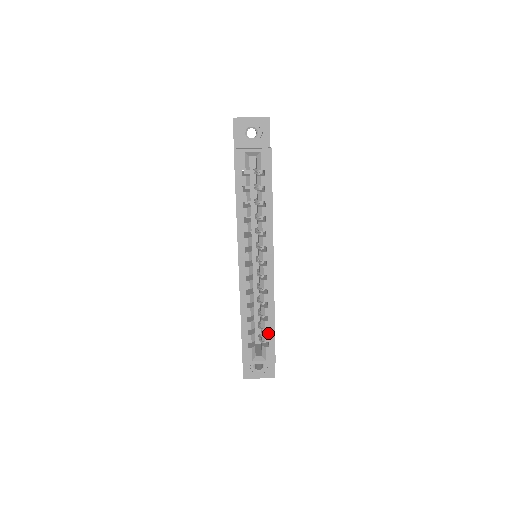
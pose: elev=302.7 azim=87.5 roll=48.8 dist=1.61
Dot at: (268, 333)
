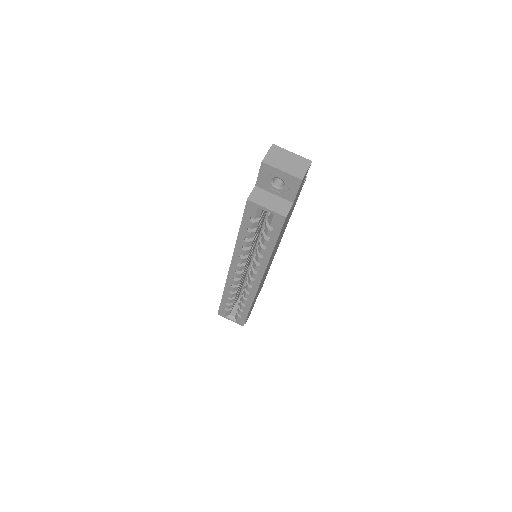
Dot at: (242, 312)
